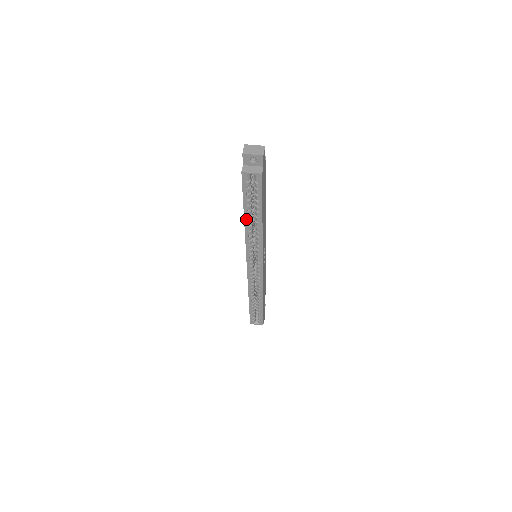
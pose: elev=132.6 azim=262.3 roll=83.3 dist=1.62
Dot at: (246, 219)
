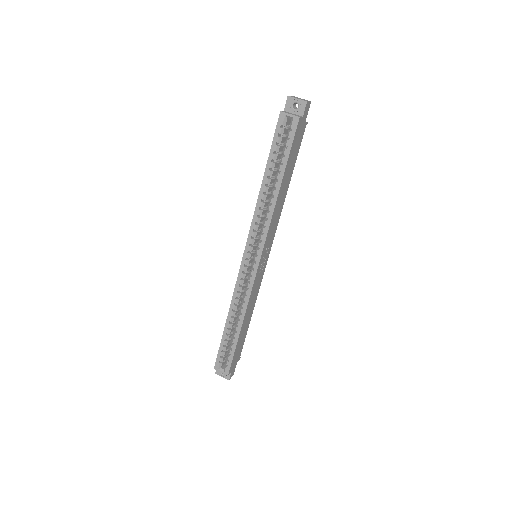
Dot at: (264, 181)
